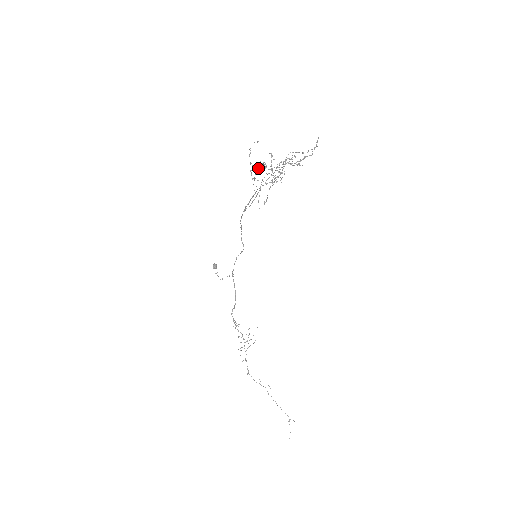
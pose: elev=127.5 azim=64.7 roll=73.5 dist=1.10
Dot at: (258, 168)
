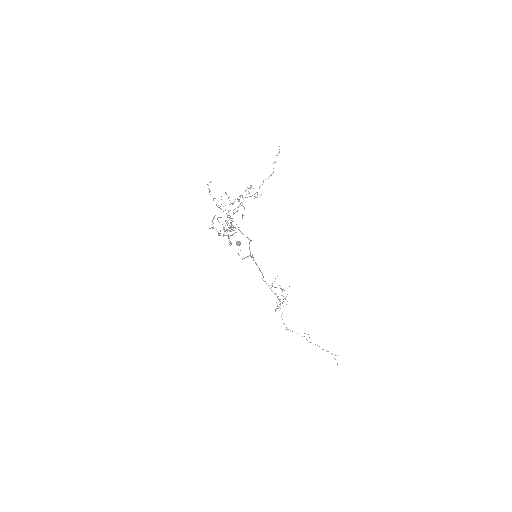
Dot at: occluded
